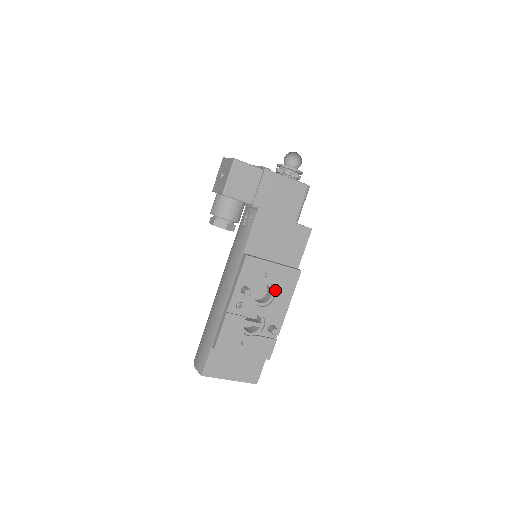
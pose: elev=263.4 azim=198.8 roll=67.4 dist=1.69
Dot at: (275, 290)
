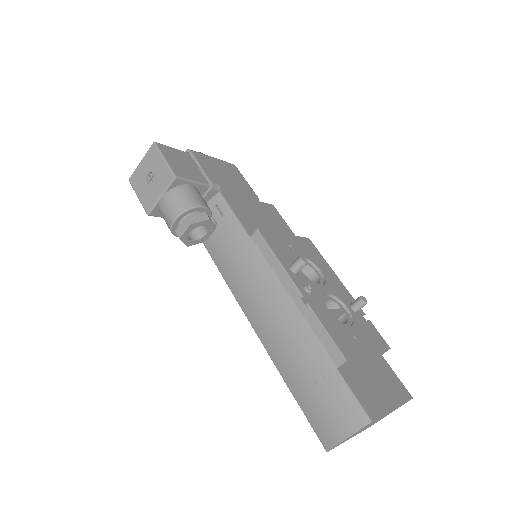
Dot at: (313, 263)
